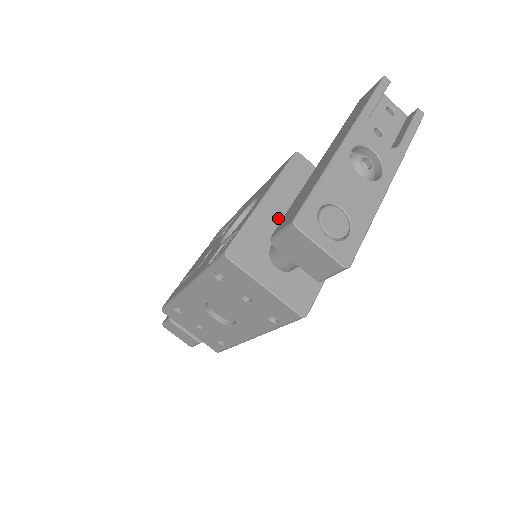
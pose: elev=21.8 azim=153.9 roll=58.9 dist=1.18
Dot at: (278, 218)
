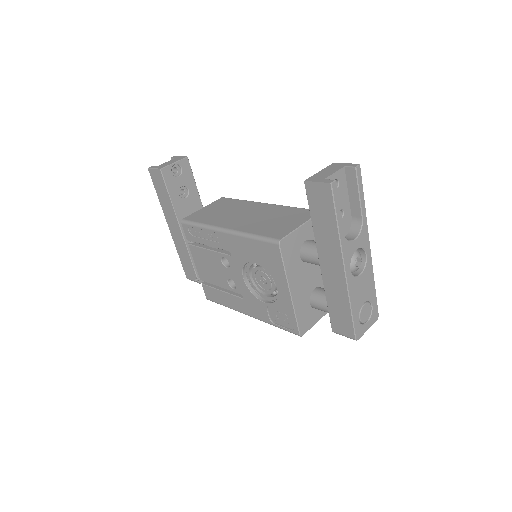
Dot at: (302, 289)
